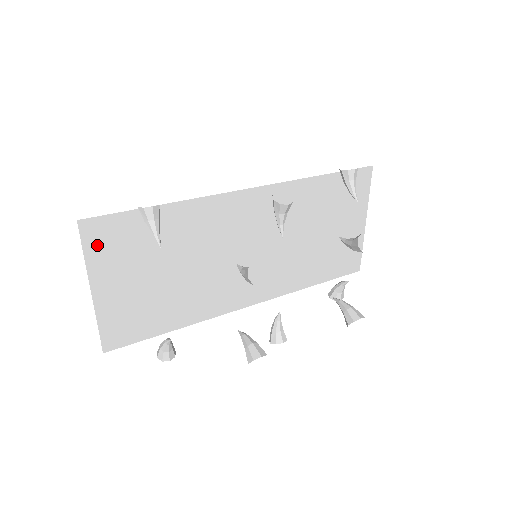
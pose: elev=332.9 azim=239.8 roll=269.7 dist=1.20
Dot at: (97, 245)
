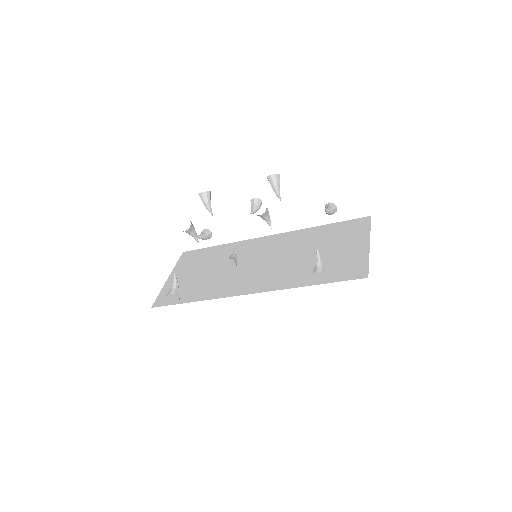
Dot at: (184, 260)
